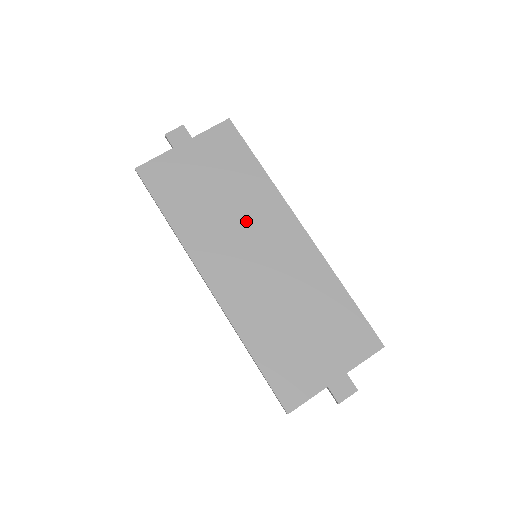
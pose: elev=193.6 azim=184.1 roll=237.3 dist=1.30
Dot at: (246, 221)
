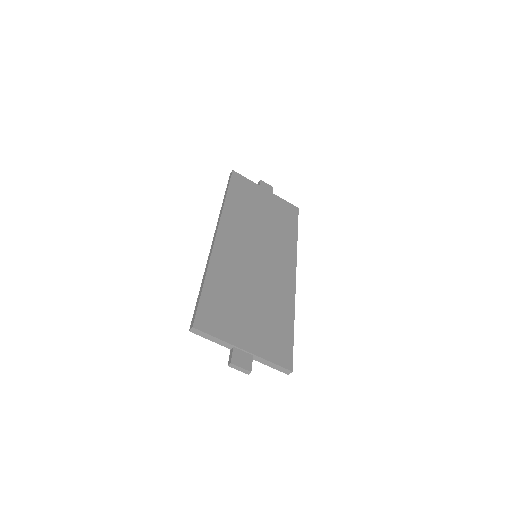
Dot at: (267, 239)
